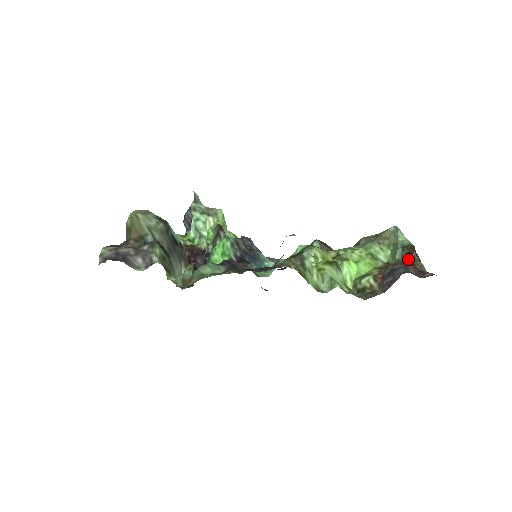
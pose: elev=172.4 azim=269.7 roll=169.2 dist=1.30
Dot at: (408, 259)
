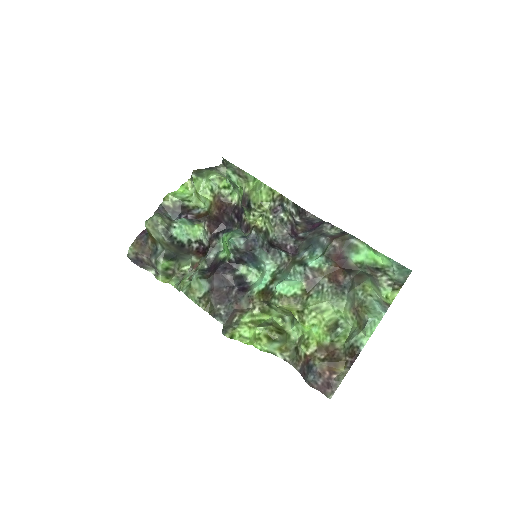
Dot at: (346, 357)
